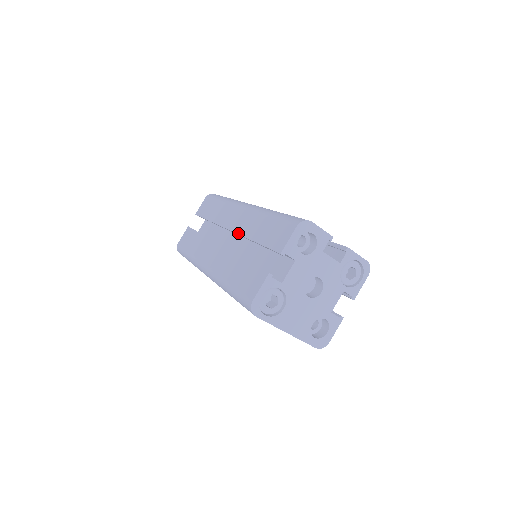
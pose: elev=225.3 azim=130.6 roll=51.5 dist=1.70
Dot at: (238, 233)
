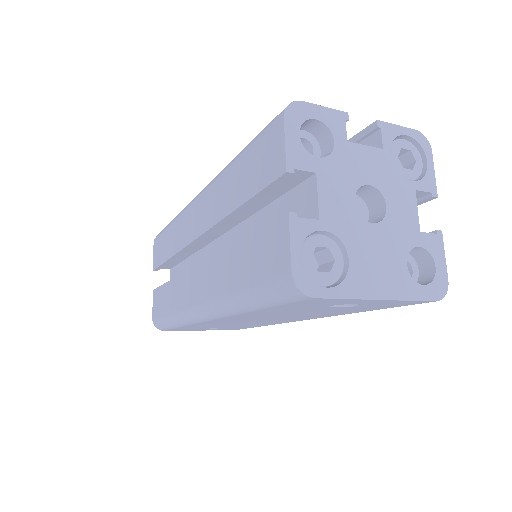
Dot at: (210, 226)
